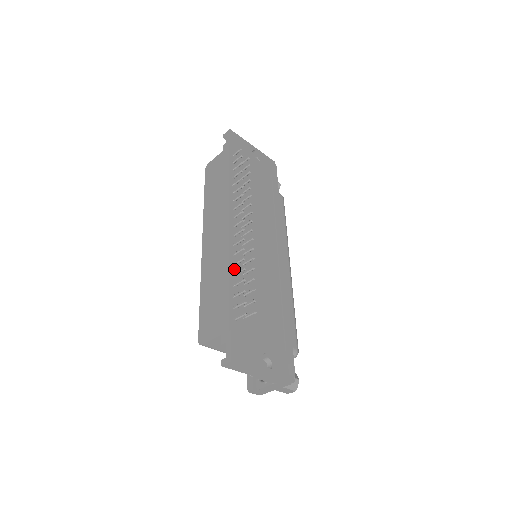
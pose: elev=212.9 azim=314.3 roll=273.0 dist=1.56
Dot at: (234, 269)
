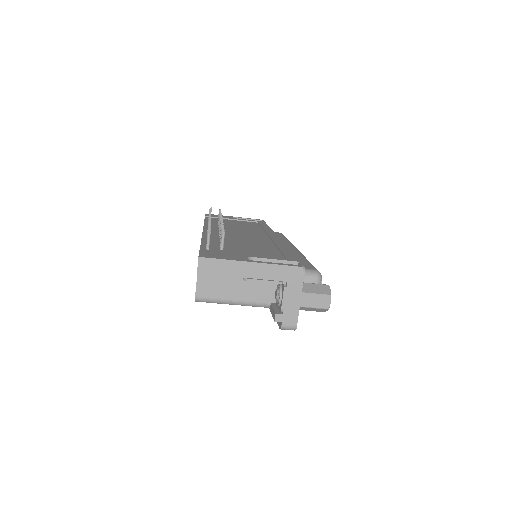
Dot at: occluded
